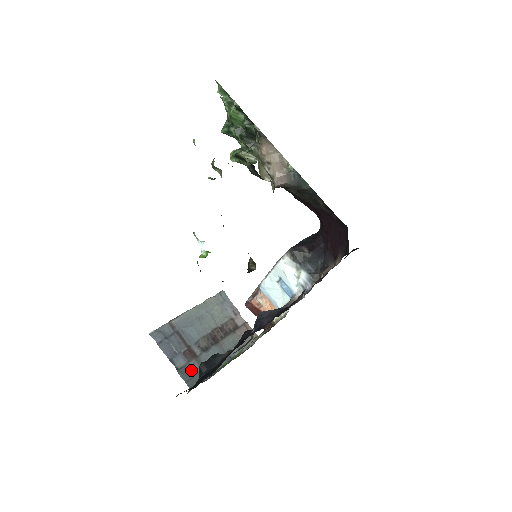
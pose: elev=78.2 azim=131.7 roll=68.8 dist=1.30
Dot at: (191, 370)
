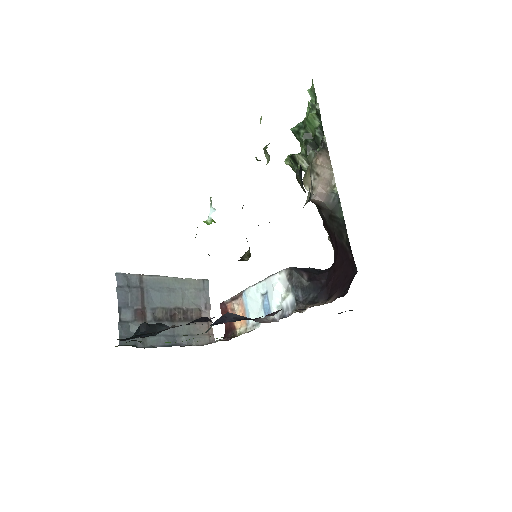
Dot at: (132, 330)
